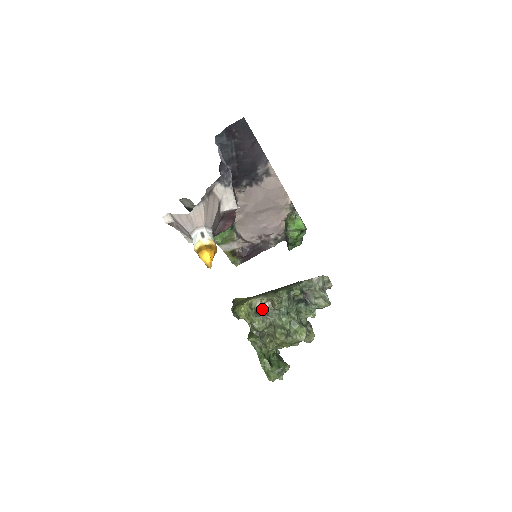
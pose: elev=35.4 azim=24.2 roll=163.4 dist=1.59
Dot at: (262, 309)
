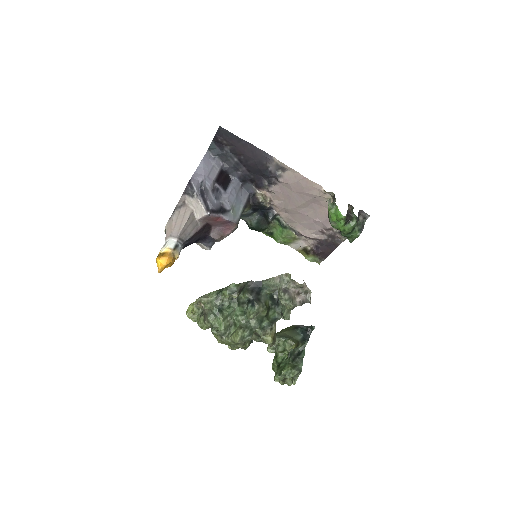
Dot at: (203, 309)
